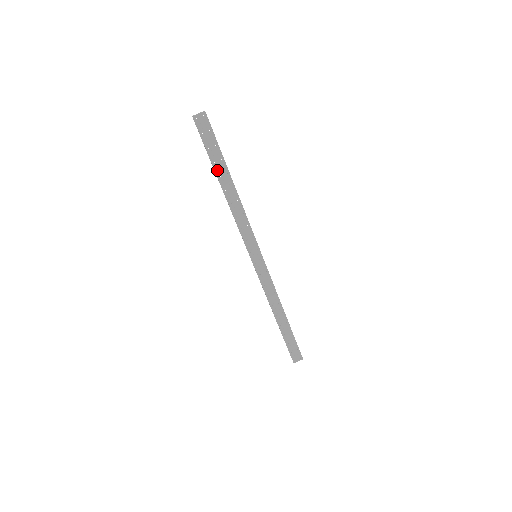
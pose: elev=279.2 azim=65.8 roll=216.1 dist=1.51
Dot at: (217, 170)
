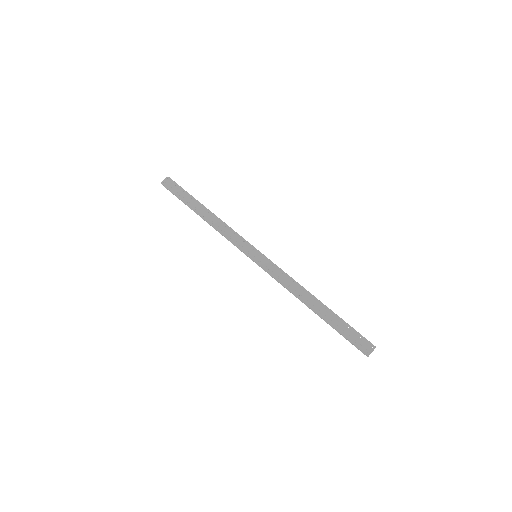
Dot at: (191, 206)
